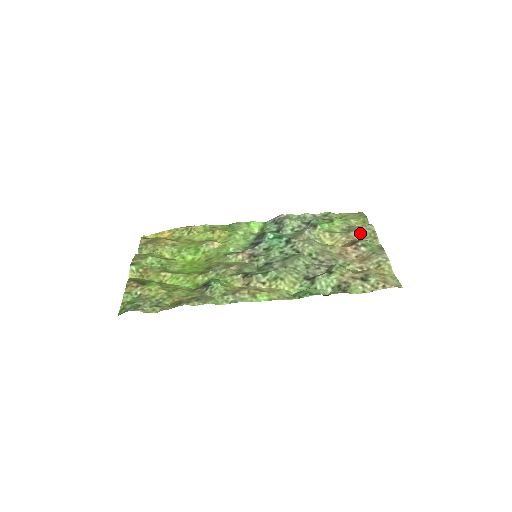
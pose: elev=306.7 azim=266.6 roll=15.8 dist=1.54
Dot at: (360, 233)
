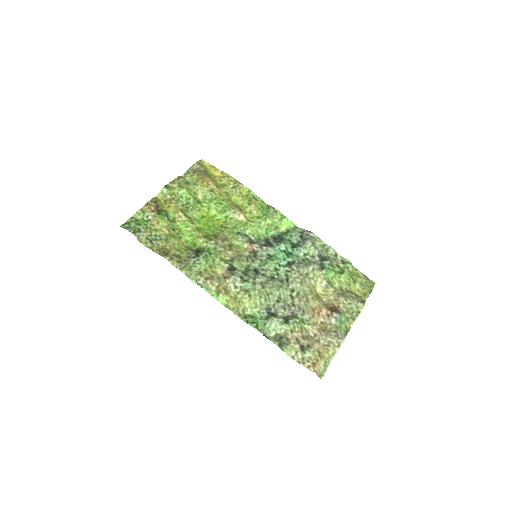
Dot at: (348, 304)
